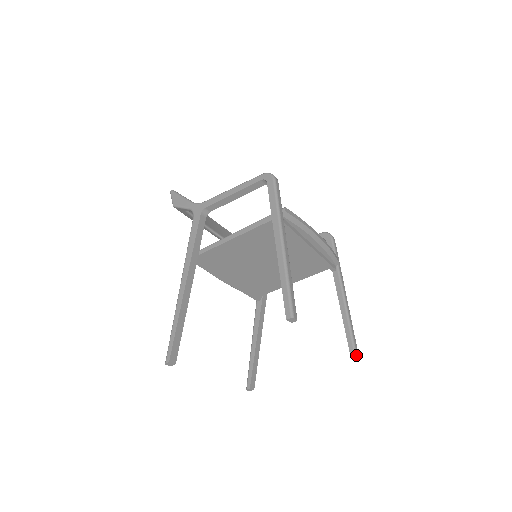
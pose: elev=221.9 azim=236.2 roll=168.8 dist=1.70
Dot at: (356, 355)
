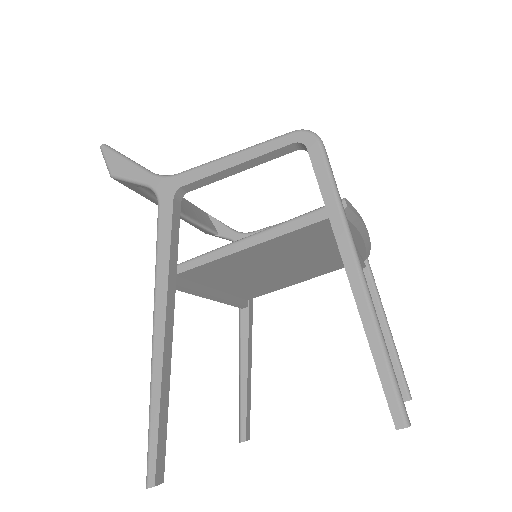
Dot at: (410, 397)
